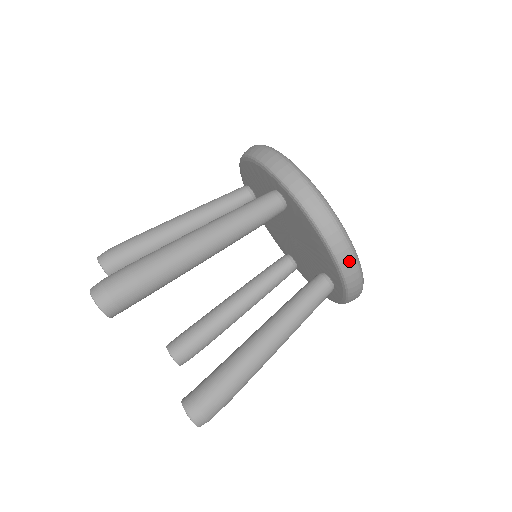
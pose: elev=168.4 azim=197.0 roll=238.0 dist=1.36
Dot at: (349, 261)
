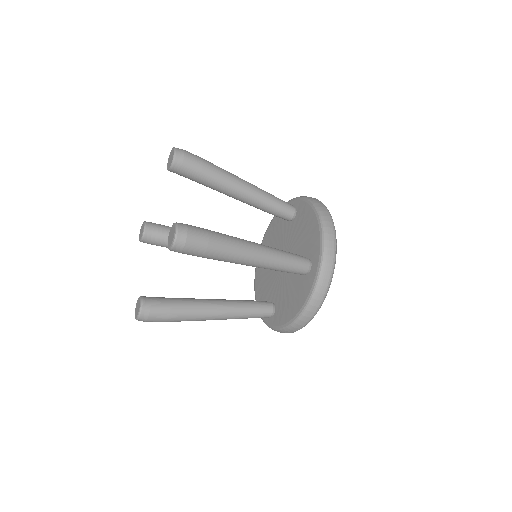
Dot at: (330, 230)
